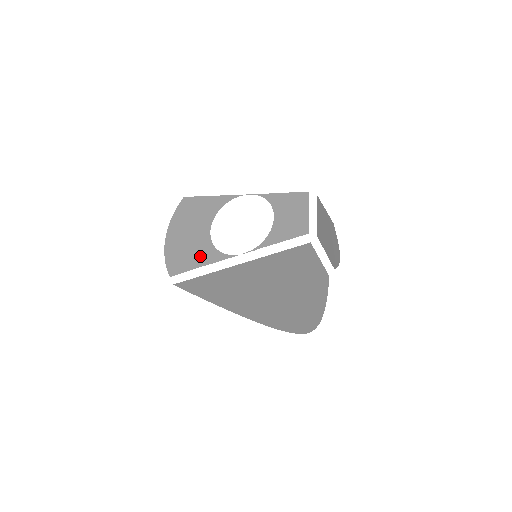
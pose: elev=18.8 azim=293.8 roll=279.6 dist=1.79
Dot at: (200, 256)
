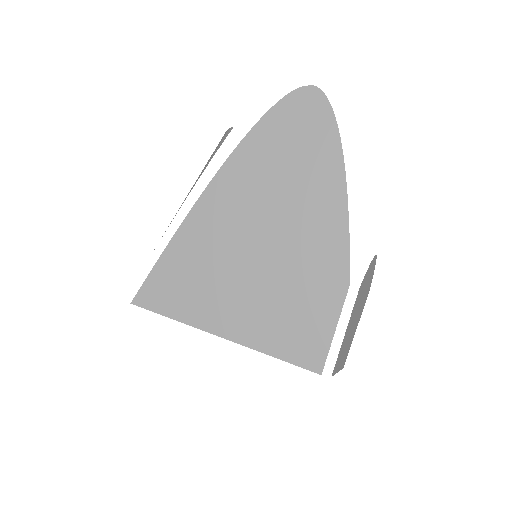
Dot at: occluded
